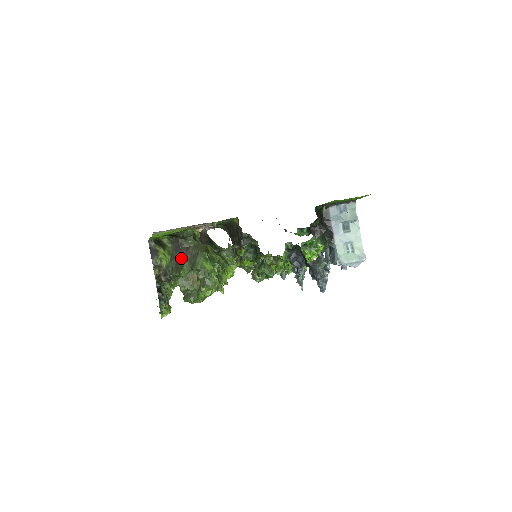
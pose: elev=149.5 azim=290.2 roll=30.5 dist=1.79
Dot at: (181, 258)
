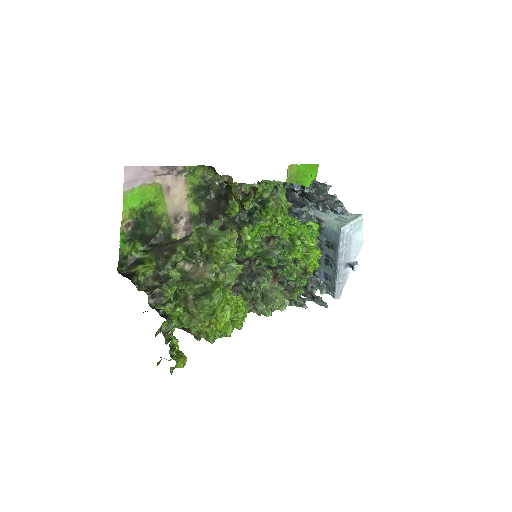
Dot at: (169, 249)
